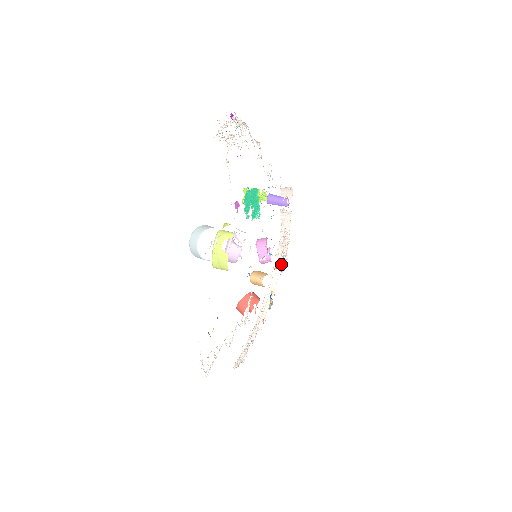
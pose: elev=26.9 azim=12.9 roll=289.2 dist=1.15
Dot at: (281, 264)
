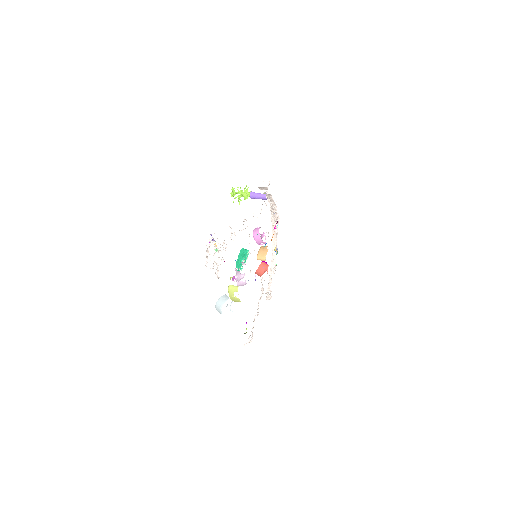
Dot at: (276, 218)
